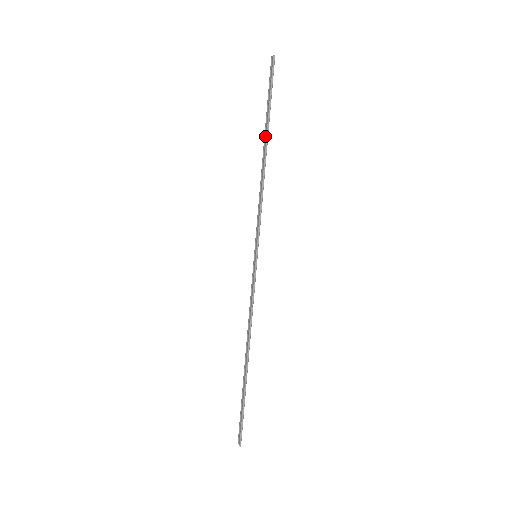
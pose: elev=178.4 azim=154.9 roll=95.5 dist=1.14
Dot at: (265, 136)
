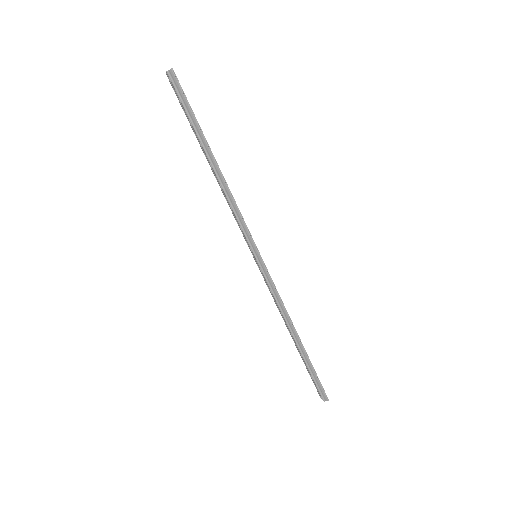
Dot at: (205, 150)
